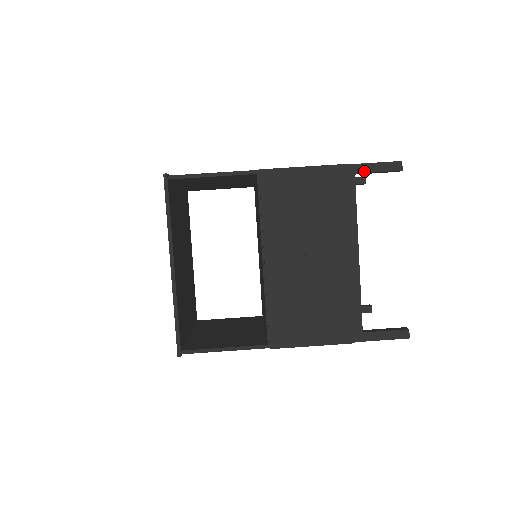
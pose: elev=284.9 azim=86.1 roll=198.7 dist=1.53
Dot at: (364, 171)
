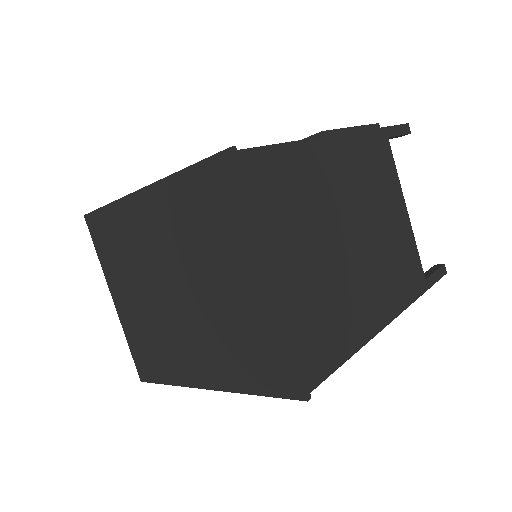
Dot at: occluded
